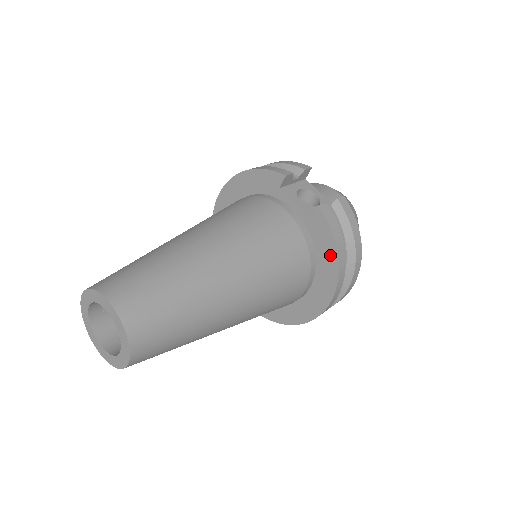
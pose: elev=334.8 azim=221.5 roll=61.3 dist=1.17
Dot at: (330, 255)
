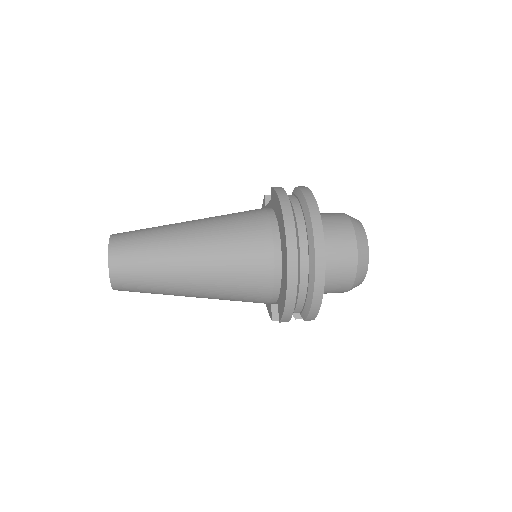
Dot at: (278, 206)
